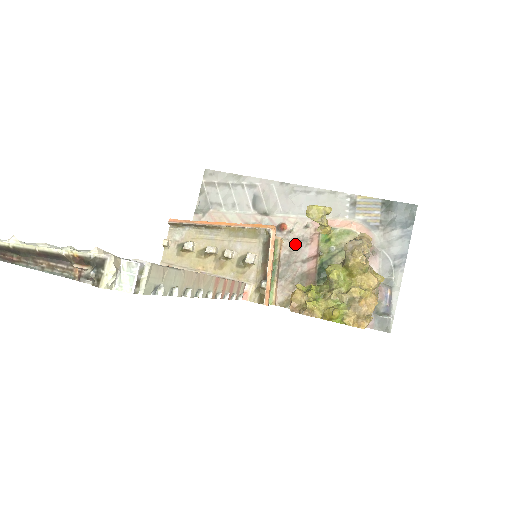
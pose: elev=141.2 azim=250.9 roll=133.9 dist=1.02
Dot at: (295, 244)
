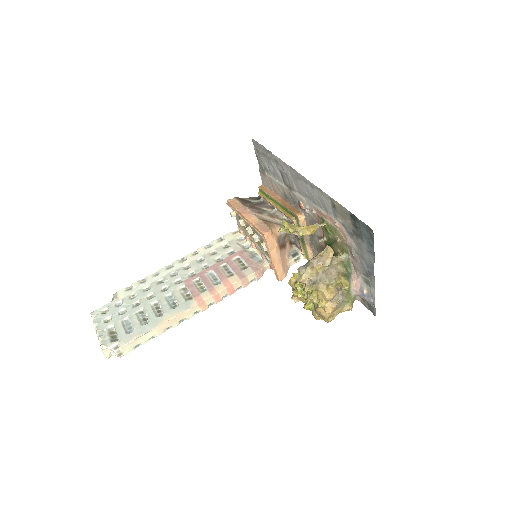
Dot at: (311, 222)
